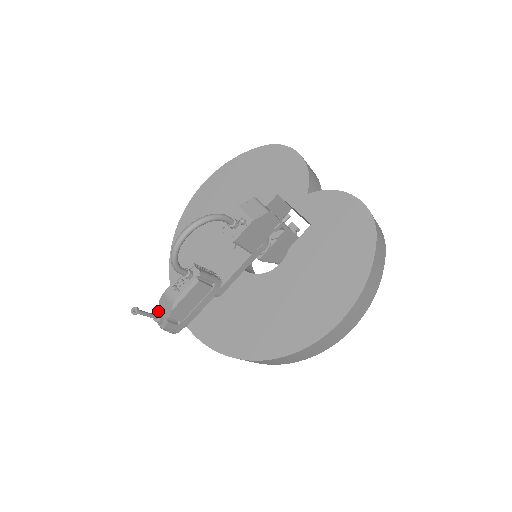
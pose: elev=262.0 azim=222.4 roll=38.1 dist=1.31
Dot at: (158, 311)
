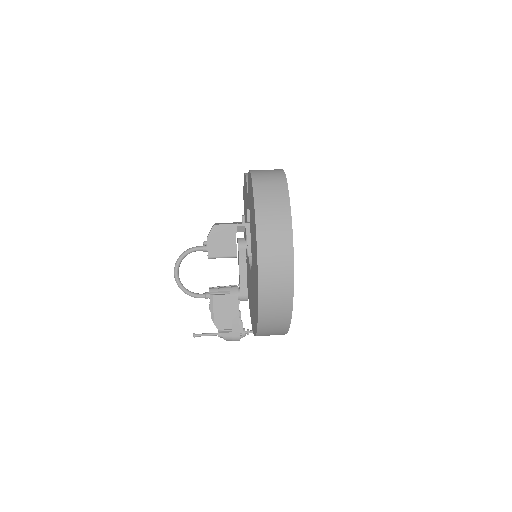
Dot at: occluded
